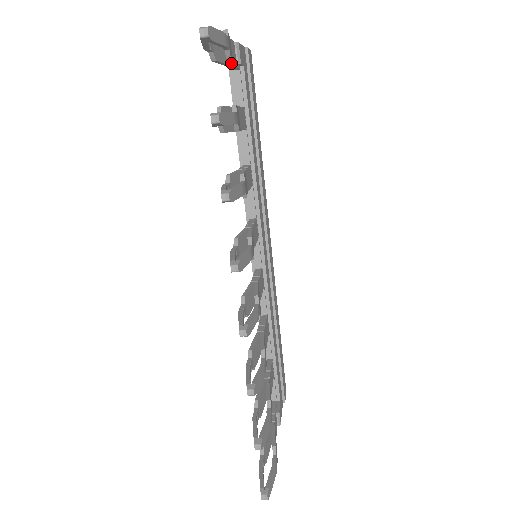
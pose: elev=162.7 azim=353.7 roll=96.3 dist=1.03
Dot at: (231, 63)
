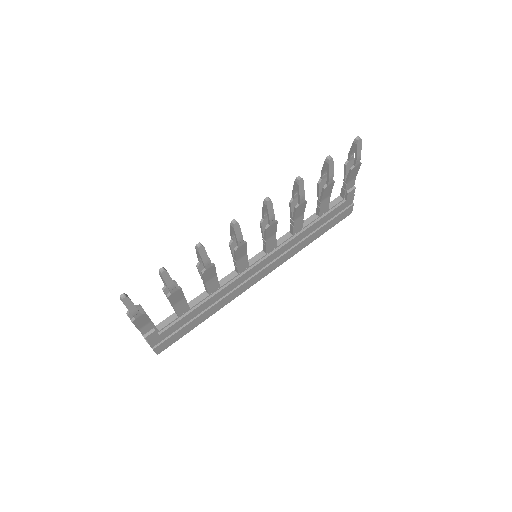
Dot at: (347, 180)
